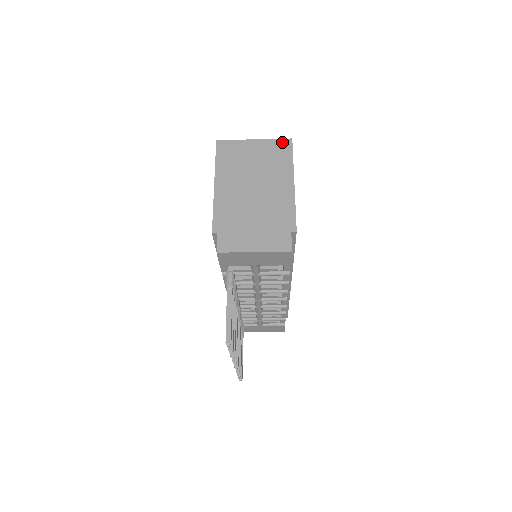
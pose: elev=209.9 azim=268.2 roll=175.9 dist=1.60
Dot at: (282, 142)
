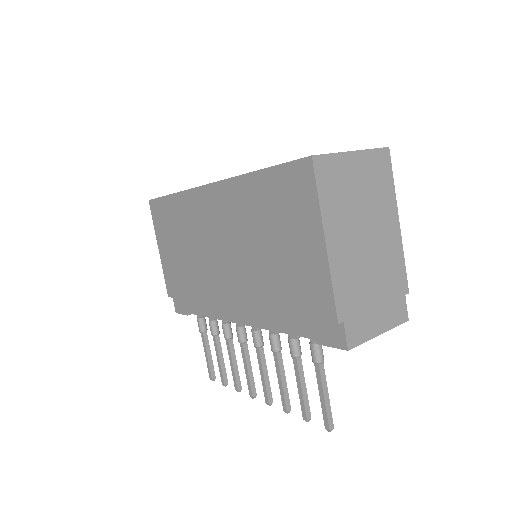
Dot at: (381, 154)
